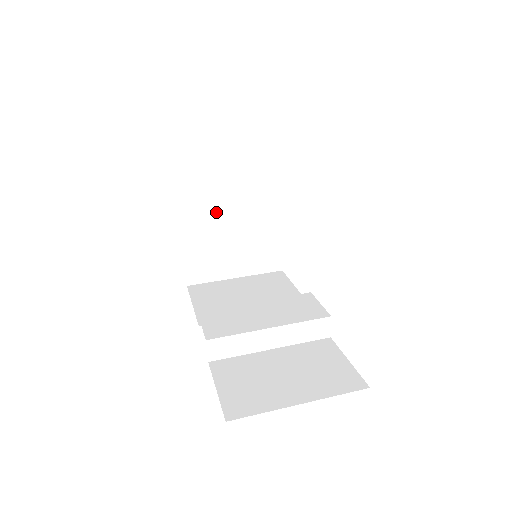
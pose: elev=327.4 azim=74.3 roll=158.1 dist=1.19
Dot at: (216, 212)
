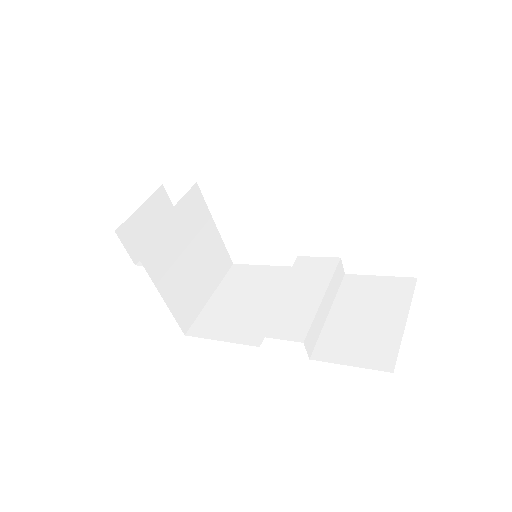
Dot at: (172, 249)
